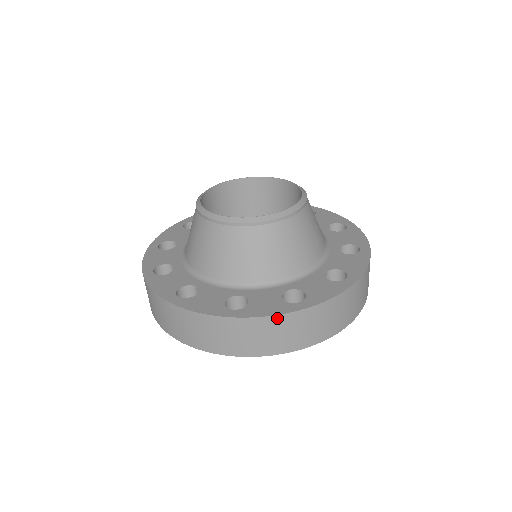
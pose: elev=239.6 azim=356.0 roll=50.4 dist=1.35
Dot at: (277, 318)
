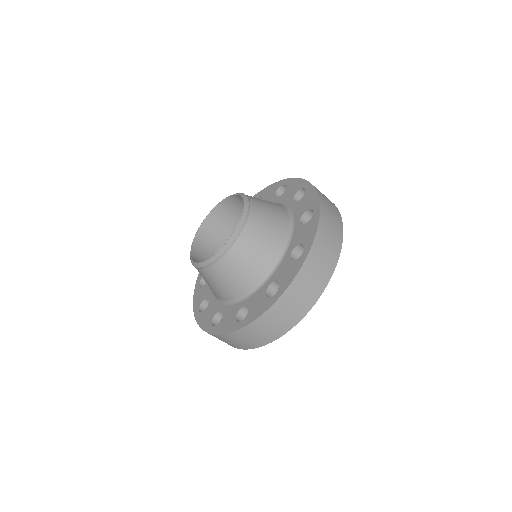
Dot at: occluded
